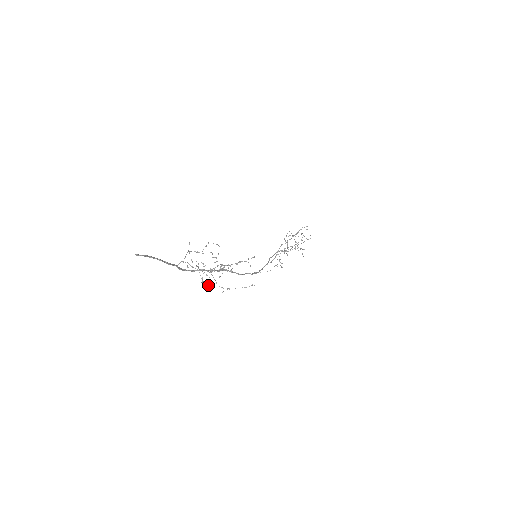
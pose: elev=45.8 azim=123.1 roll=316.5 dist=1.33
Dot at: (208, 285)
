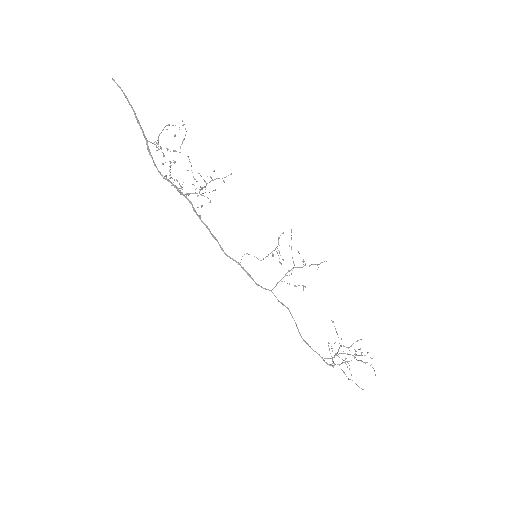
Dot at: (162, 152)
